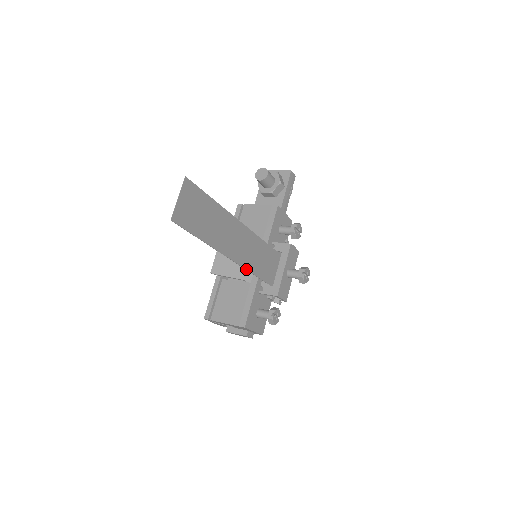
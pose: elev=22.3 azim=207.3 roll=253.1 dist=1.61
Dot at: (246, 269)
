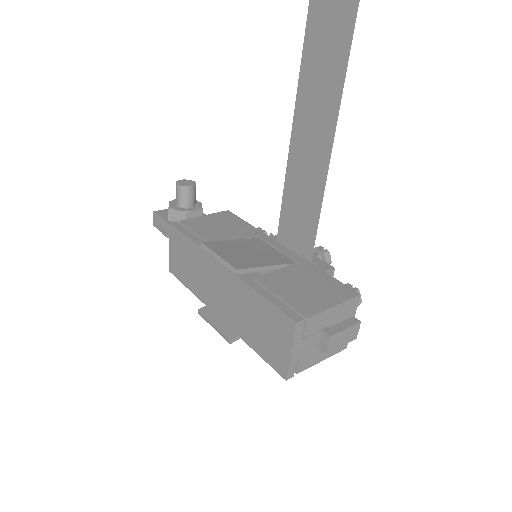
Dot at: (322, 198)
